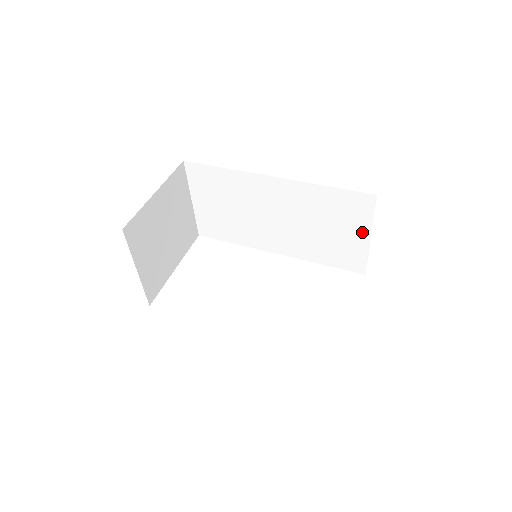
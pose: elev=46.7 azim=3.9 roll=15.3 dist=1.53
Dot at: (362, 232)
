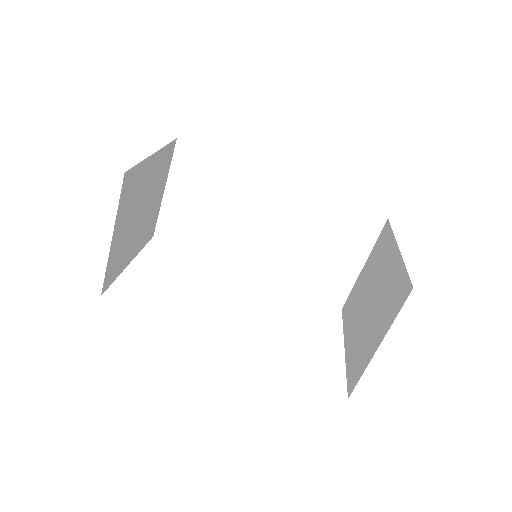
Dot at: (357, 258)
